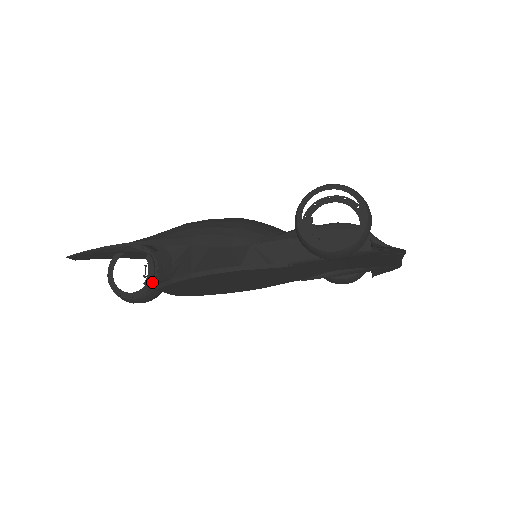
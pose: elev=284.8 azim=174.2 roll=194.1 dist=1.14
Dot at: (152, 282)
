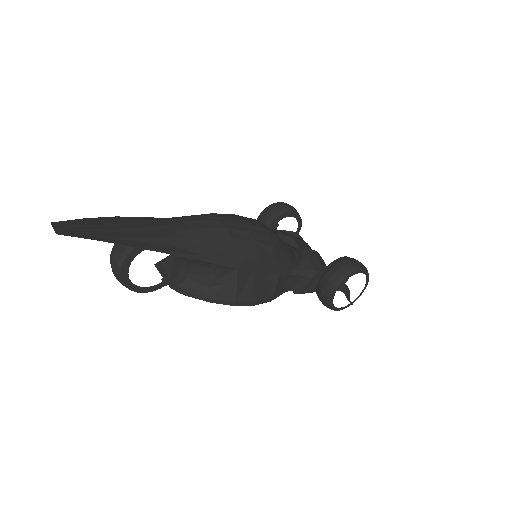
Dot at: (171, 279)
